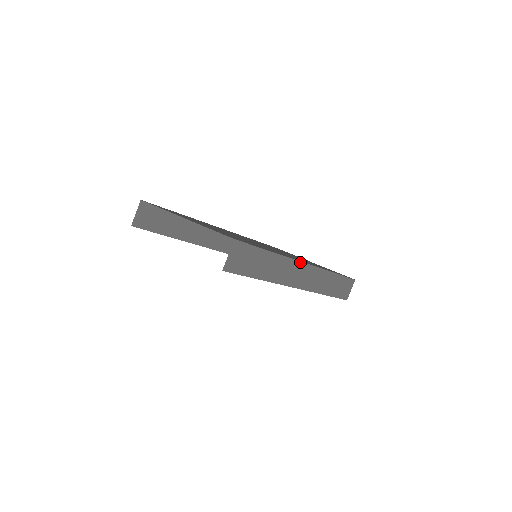
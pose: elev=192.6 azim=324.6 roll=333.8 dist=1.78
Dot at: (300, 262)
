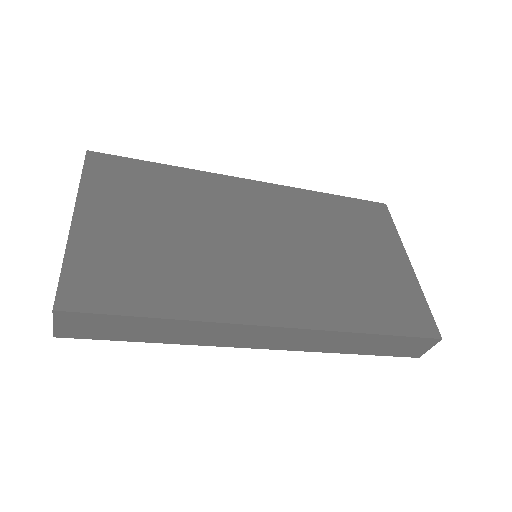
Dot at: (252, 325)
